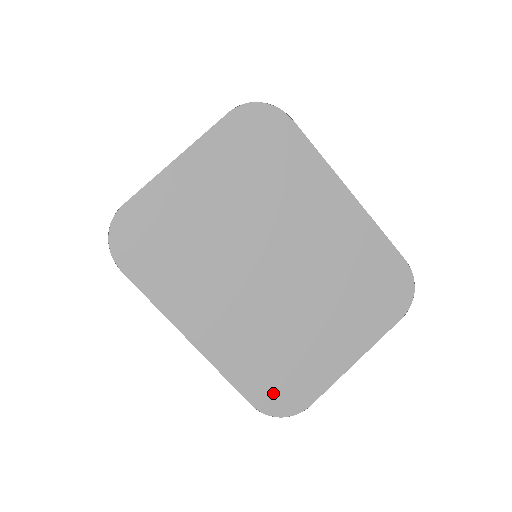
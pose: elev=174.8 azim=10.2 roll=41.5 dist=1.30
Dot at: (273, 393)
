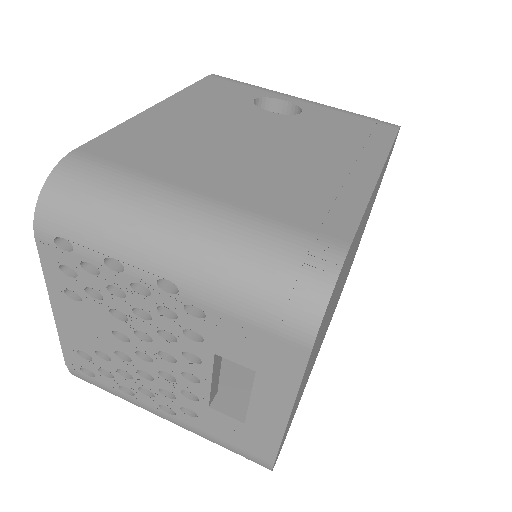
Dot at: occluded
